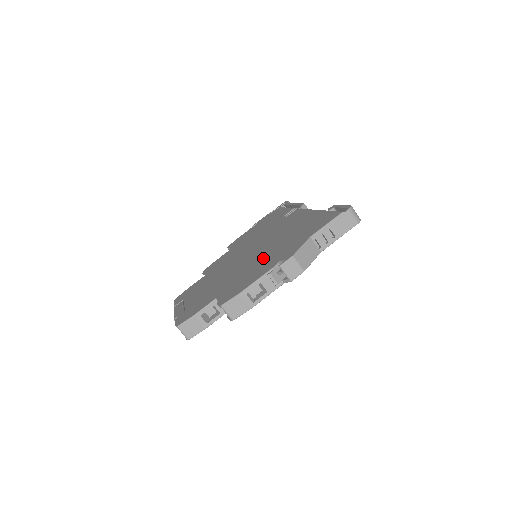
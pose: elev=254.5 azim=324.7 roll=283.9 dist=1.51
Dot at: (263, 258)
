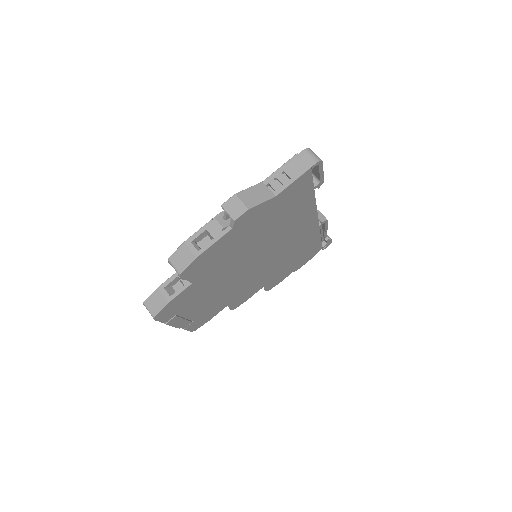
Dot at: occluded
